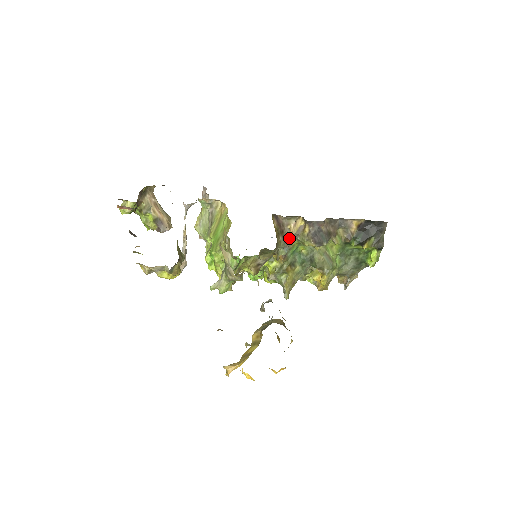
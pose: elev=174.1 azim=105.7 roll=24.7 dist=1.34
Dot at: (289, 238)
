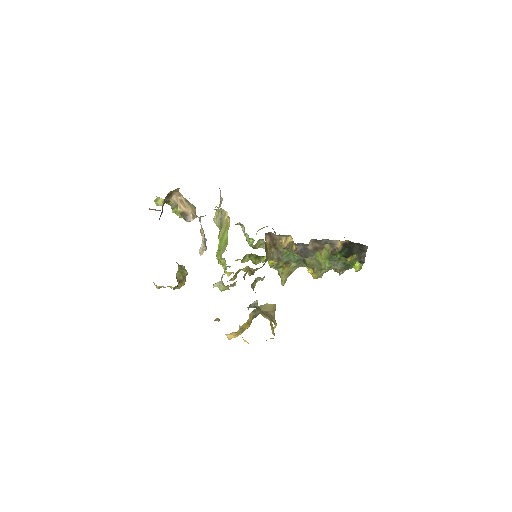
Dot at: (281, 249)
